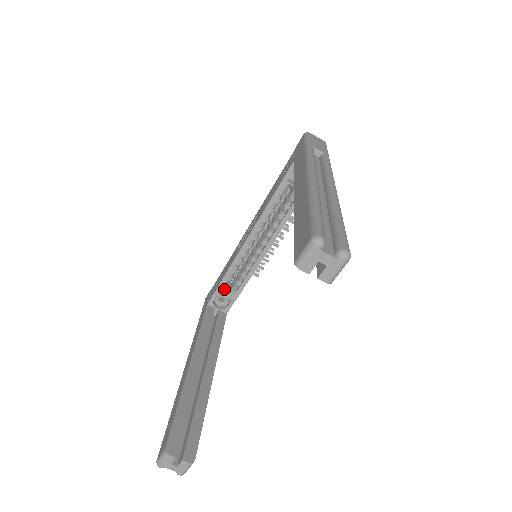
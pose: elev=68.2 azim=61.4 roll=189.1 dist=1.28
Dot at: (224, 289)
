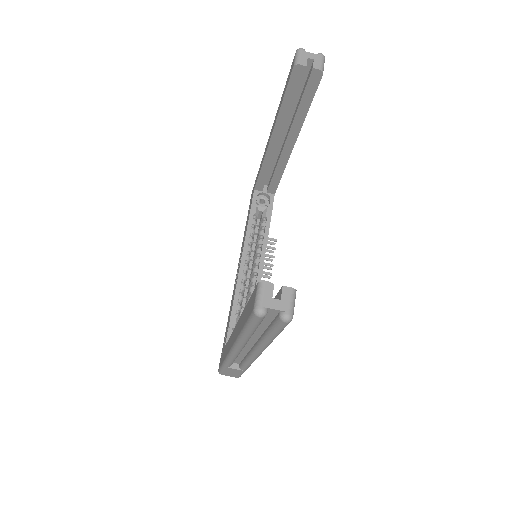
Dot at: occluded
